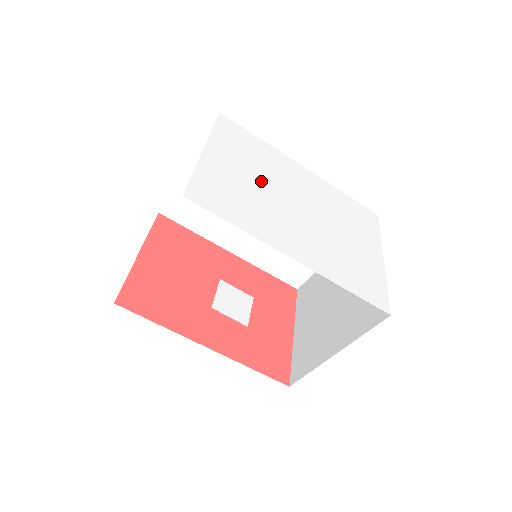
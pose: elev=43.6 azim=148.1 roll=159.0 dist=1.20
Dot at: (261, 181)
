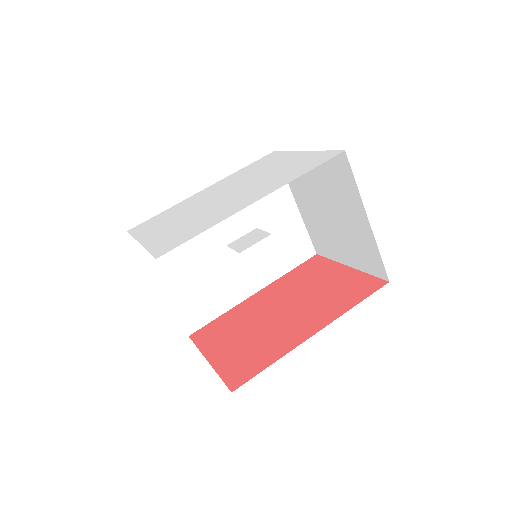
Dot at: (190, 214)
